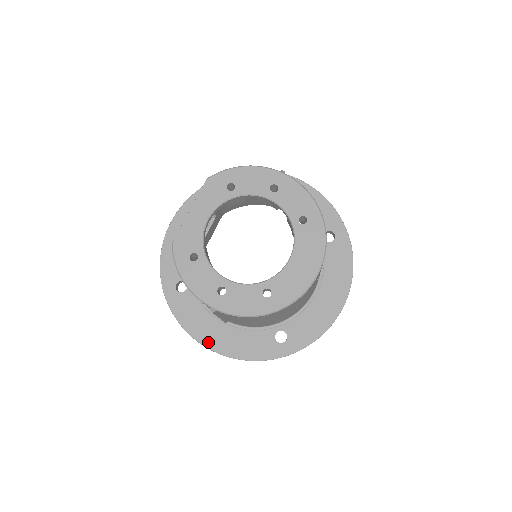
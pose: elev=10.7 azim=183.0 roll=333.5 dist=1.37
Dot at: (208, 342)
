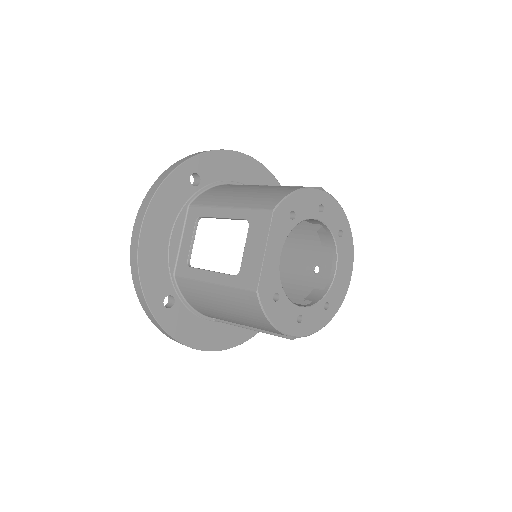
Dot at: (205, 345)
